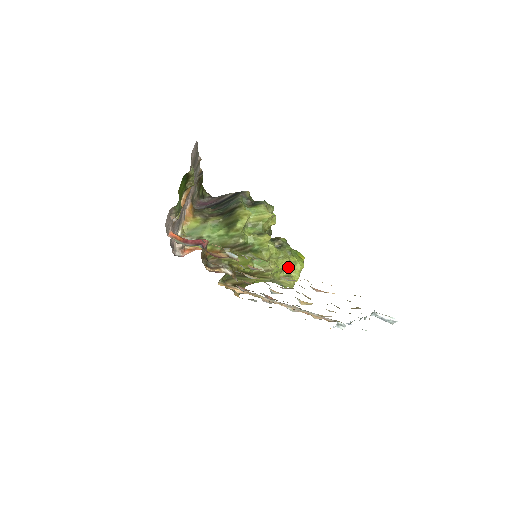
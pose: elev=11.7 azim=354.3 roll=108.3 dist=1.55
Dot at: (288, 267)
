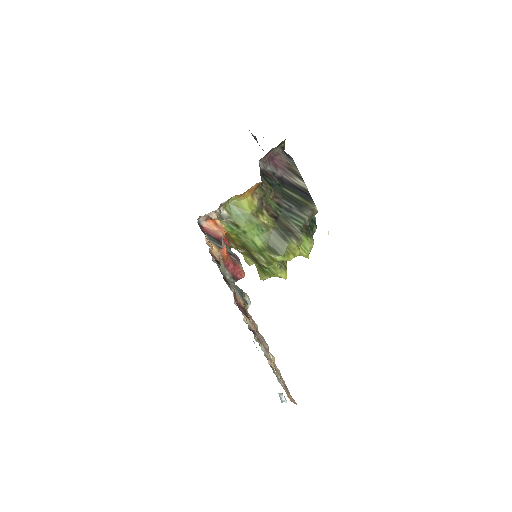
Dot at: occluded
